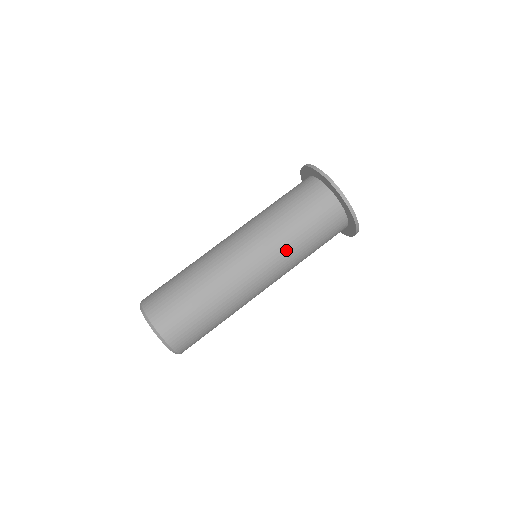
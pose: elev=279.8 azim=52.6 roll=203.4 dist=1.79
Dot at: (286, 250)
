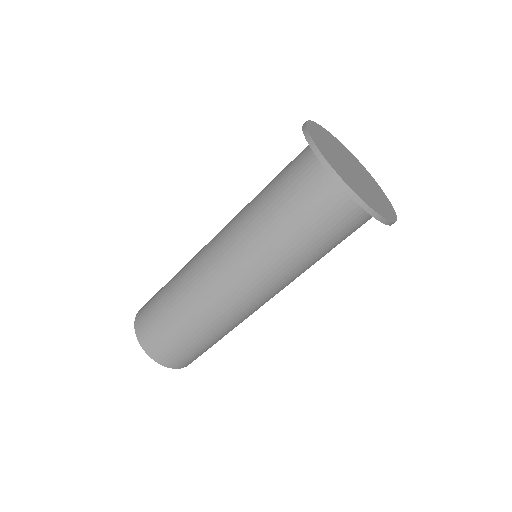
Dot at: (276, 262)
